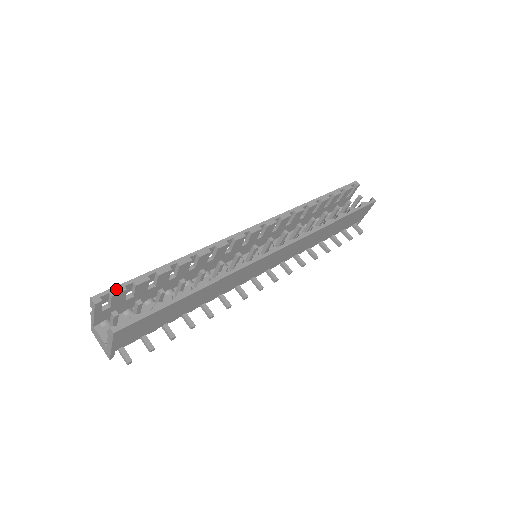
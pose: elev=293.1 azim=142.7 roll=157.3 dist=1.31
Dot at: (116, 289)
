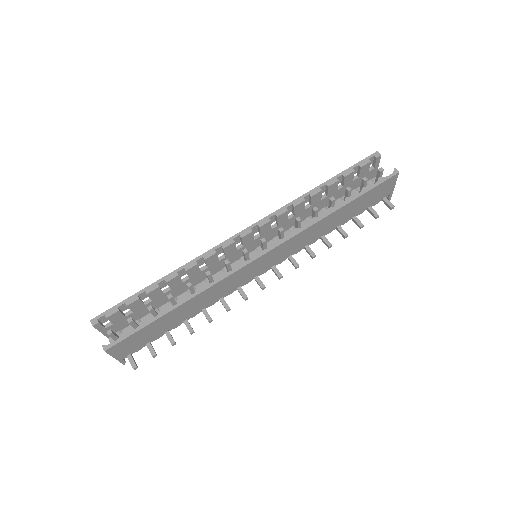
Dot at: (110, 311)
